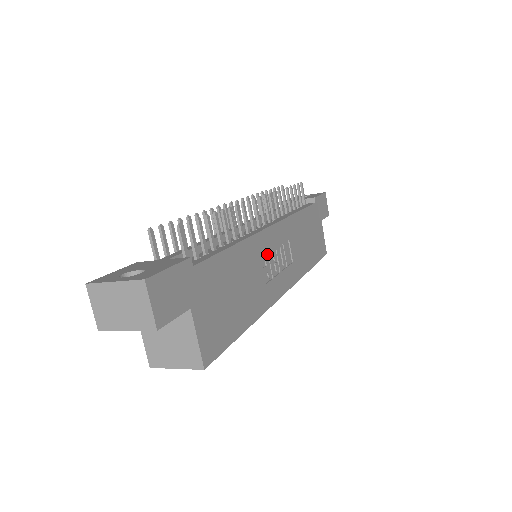
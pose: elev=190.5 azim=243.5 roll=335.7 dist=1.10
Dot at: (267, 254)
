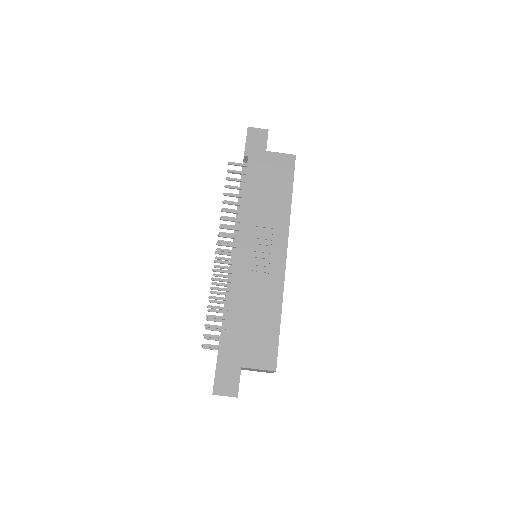
Dot at: (252, 265)
